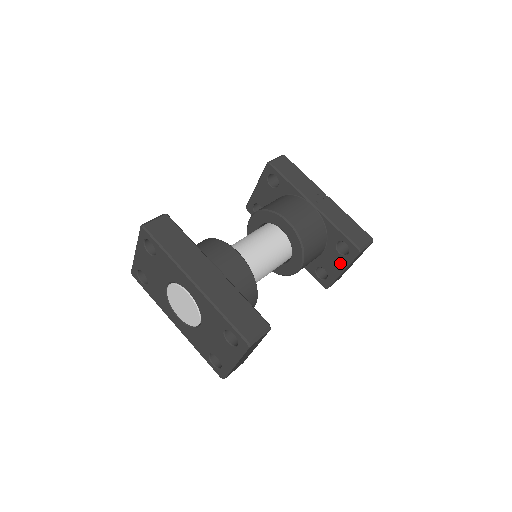
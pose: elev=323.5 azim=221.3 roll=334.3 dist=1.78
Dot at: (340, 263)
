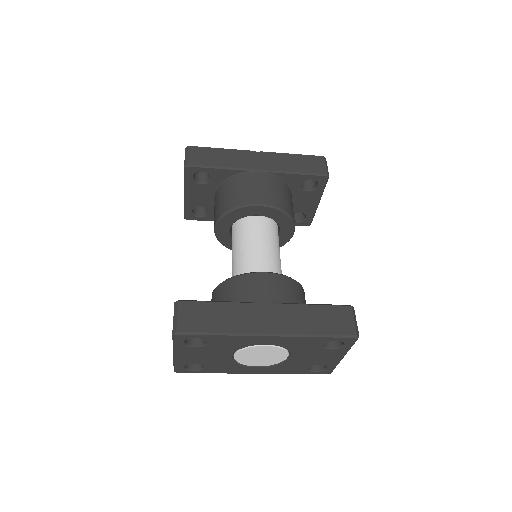
Dot at: (313, 198)
